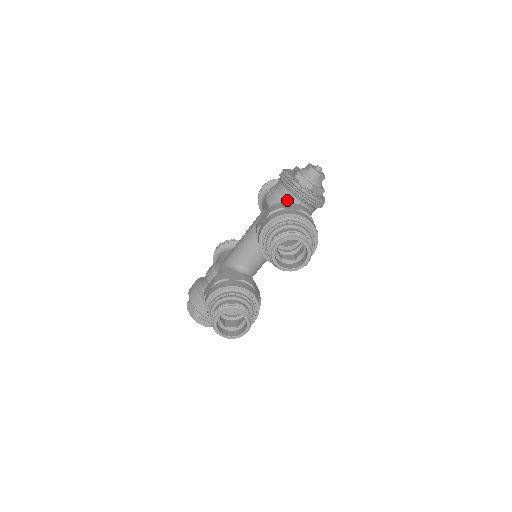
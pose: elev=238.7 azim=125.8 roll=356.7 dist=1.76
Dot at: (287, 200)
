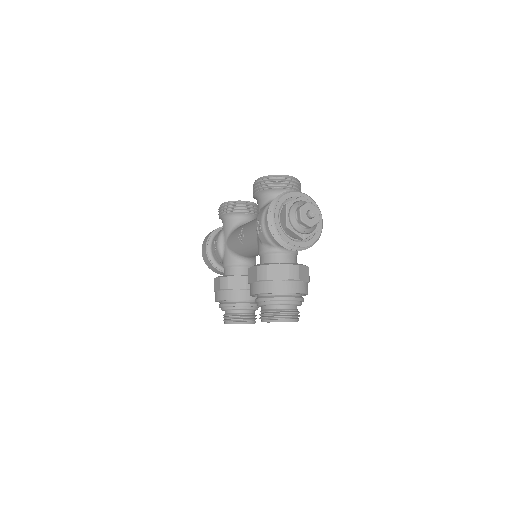
Dot at: (277, 245)
